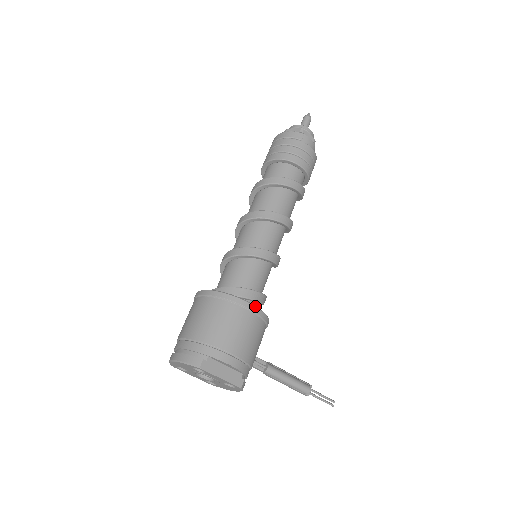
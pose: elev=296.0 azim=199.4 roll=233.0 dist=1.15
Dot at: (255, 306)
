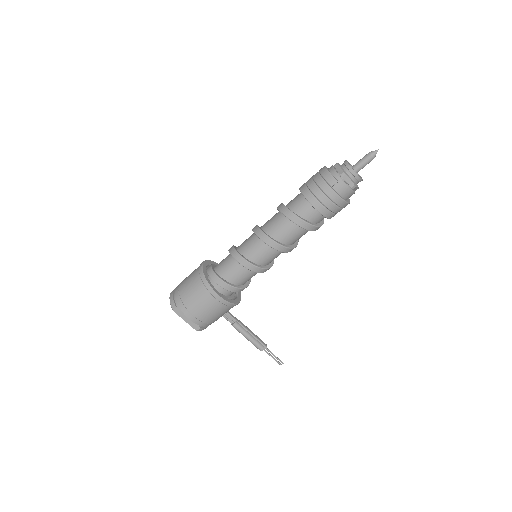
Dot at: (219, 296)
